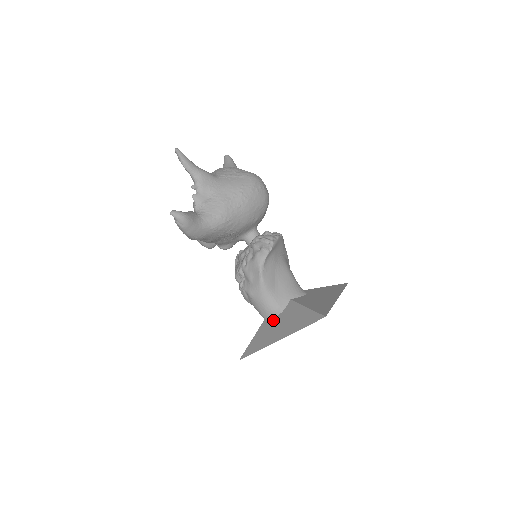
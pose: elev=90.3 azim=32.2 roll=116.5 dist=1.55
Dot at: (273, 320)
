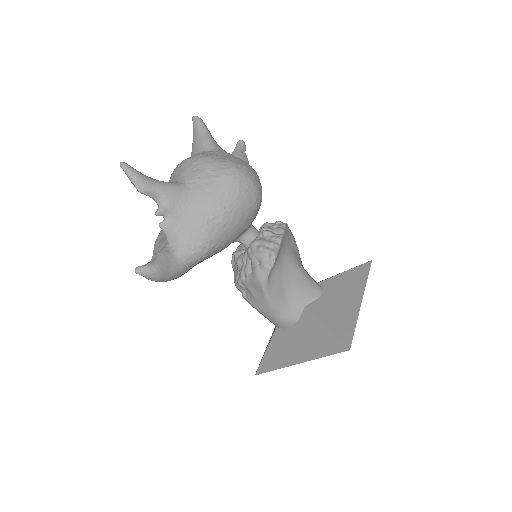
Dot at: (287, 331)
